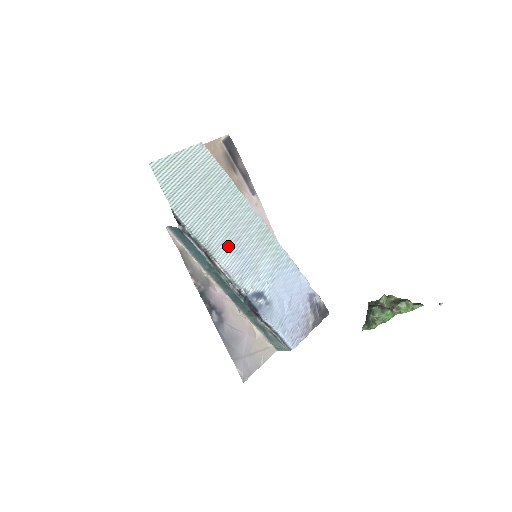
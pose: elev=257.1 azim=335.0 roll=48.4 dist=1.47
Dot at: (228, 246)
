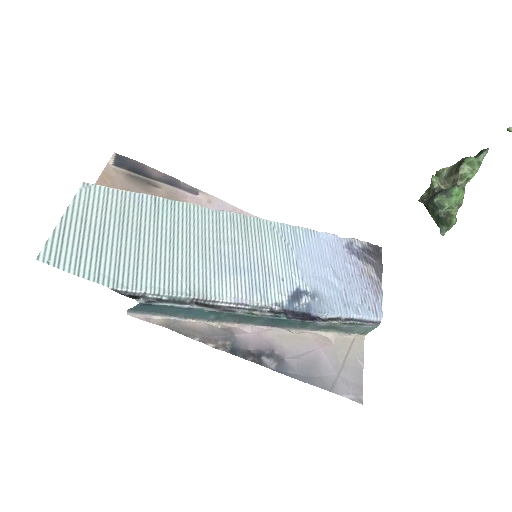
Dot at: (216, 273)
